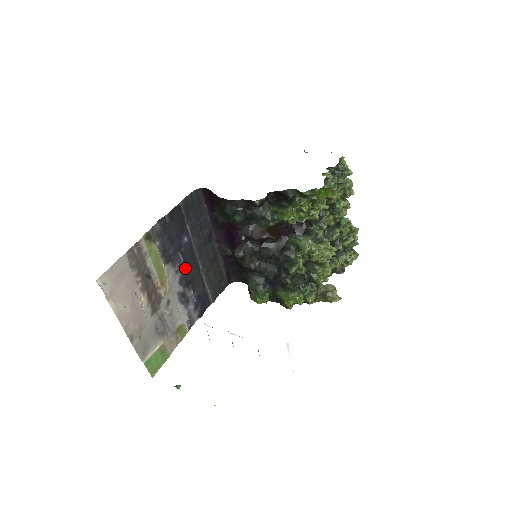
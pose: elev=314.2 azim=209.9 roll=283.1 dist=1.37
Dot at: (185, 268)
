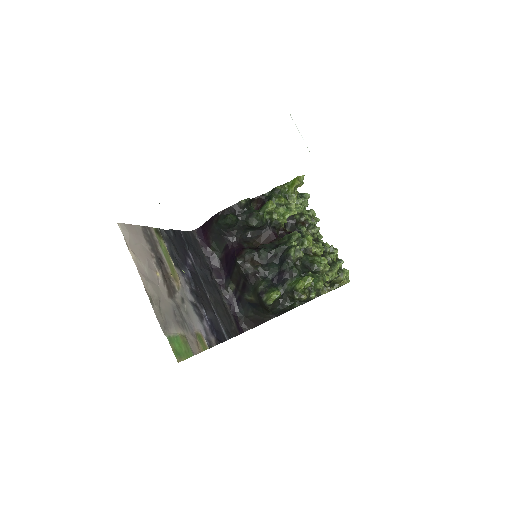
Dot at: (193, 284)
